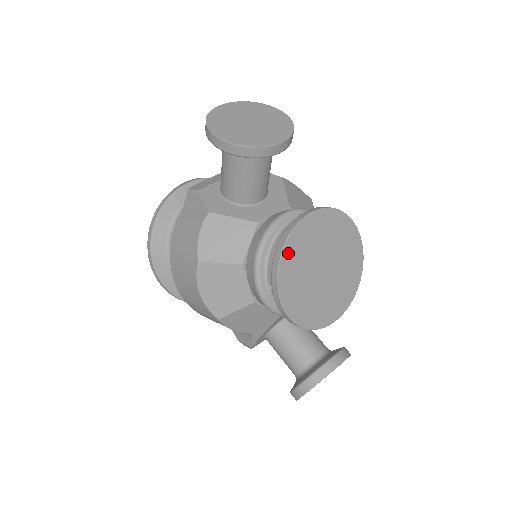
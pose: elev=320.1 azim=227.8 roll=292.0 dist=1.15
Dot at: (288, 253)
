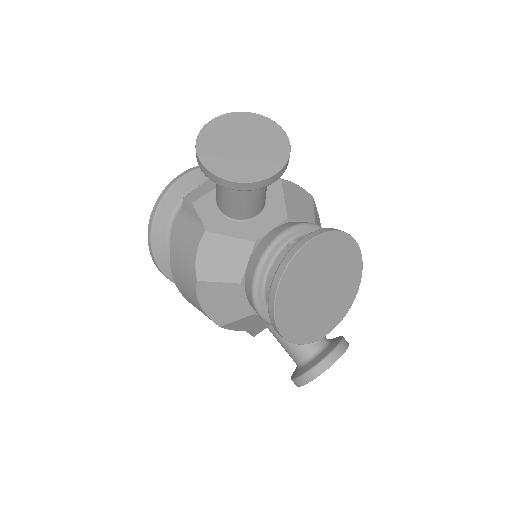
Dot at: (284, 285)
